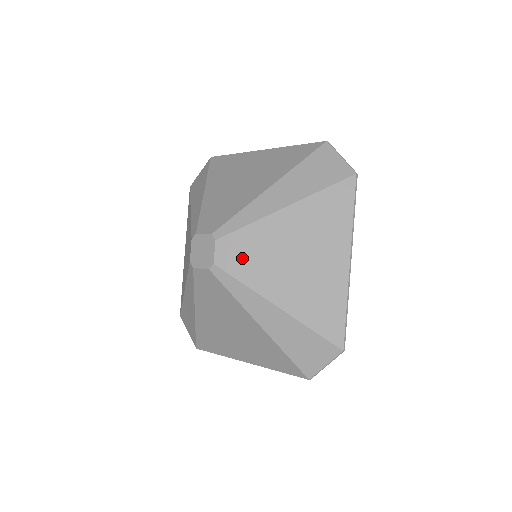
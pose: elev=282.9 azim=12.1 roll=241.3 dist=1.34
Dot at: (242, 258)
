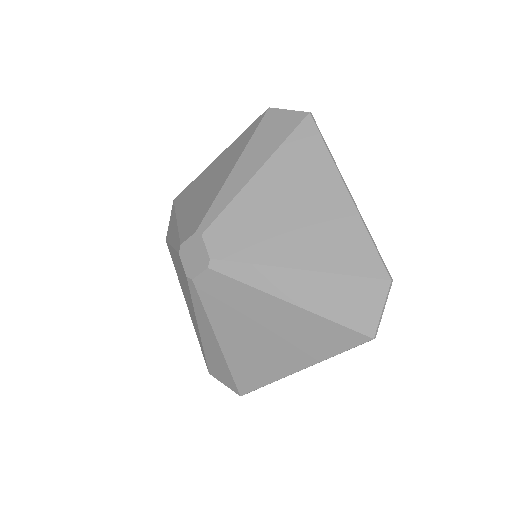
Dot at: (237, 239)
